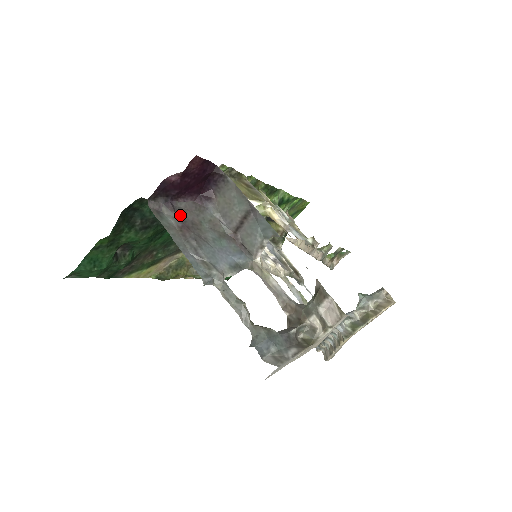
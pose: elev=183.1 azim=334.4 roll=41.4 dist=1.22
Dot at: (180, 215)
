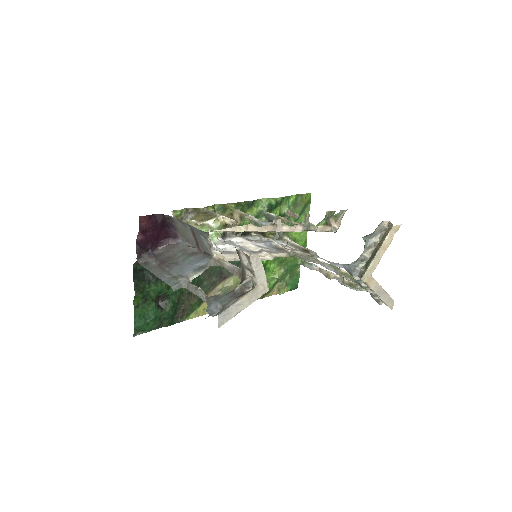
Dot at: (159, 257)
